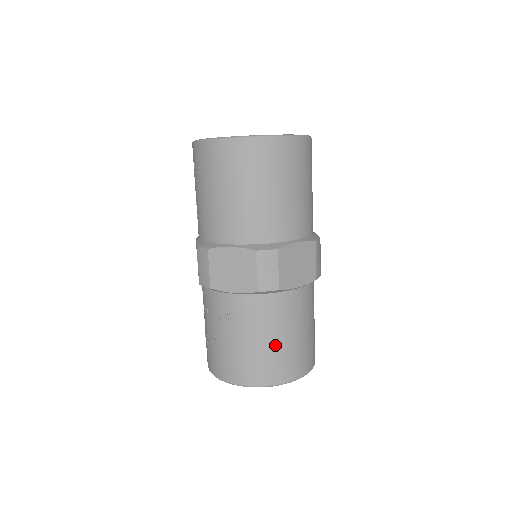
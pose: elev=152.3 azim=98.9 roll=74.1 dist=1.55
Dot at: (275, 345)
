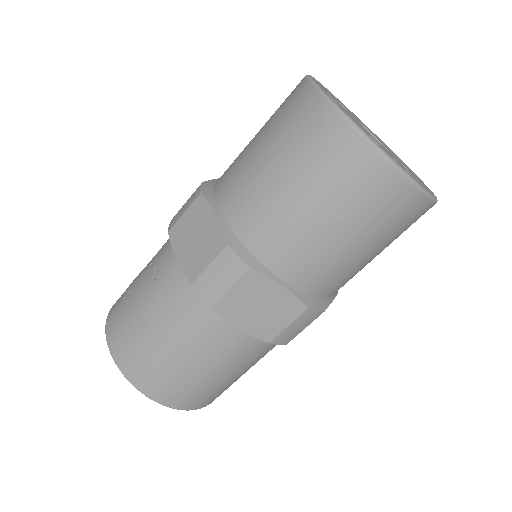
Dot at: (163, 350)
